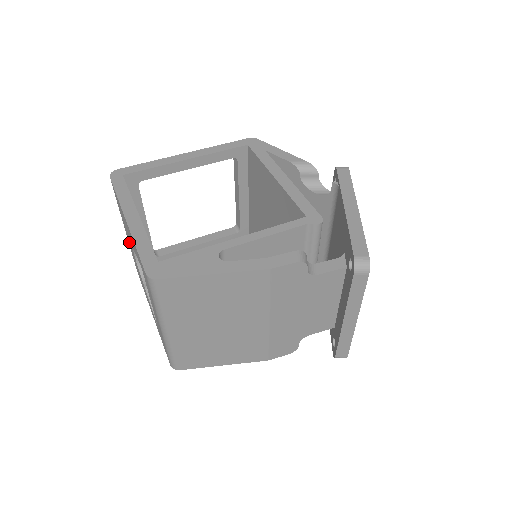
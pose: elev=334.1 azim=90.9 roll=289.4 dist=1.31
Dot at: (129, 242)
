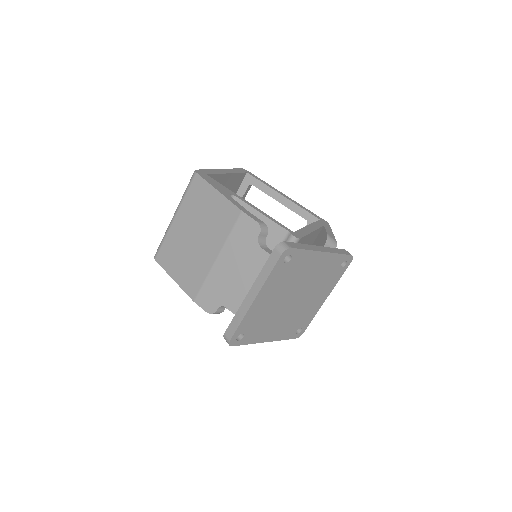
Dot at: occluded
